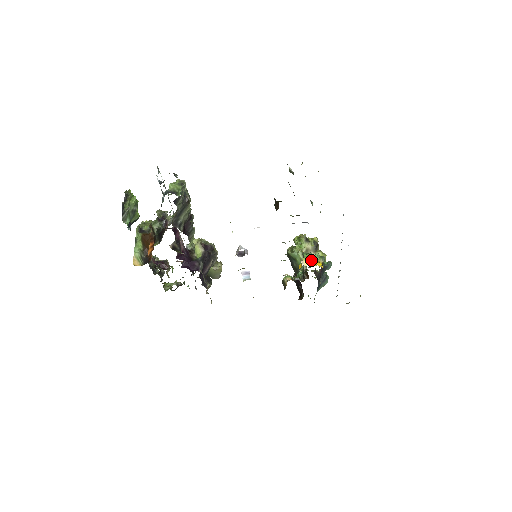
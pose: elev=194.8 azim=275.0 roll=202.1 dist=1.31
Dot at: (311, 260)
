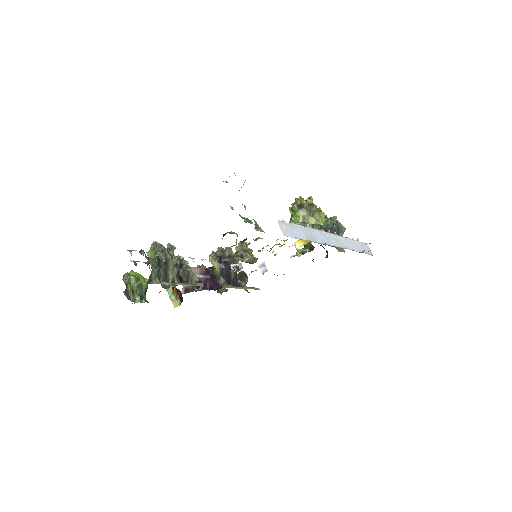
Dot at: occluded
